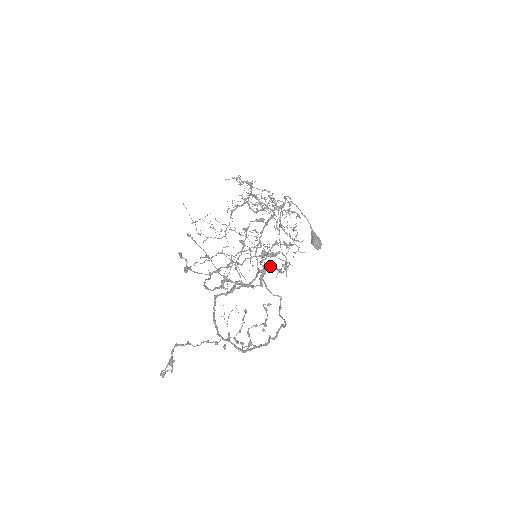
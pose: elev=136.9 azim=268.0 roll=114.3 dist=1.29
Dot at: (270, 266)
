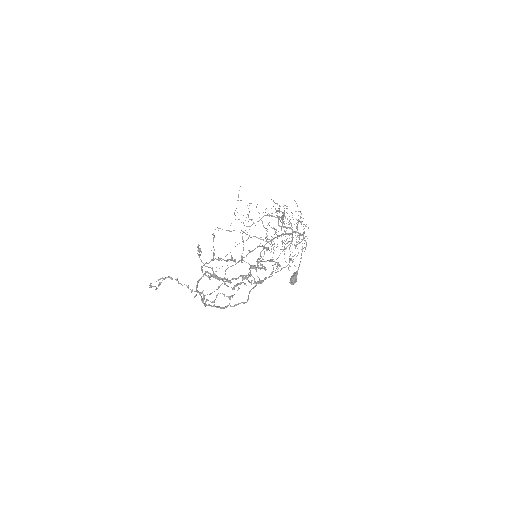
Dot at: (252, 276)
